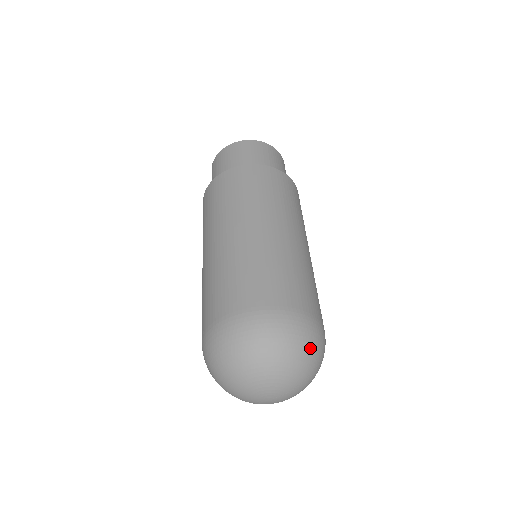
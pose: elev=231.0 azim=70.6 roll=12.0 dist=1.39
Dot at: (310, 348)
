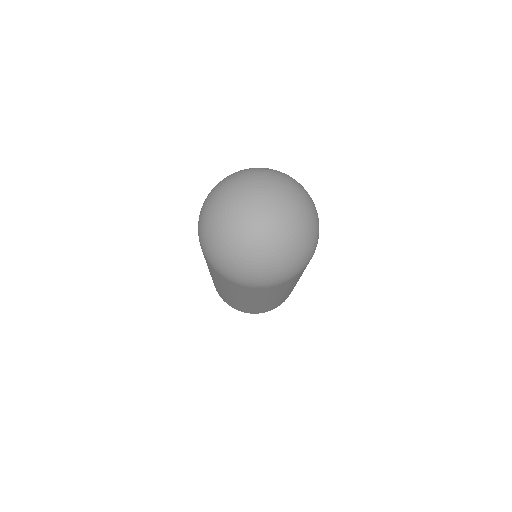
Dot at: (313, 208)
